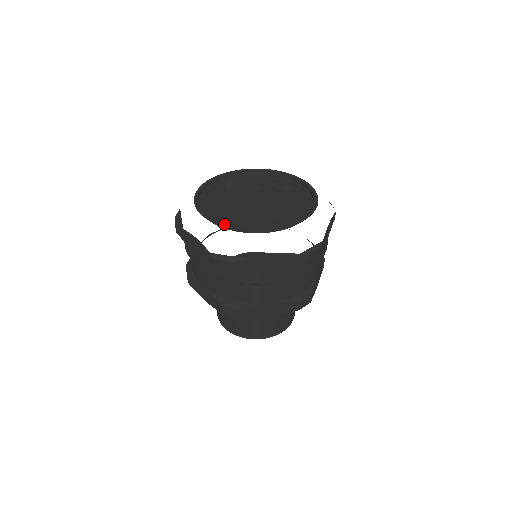
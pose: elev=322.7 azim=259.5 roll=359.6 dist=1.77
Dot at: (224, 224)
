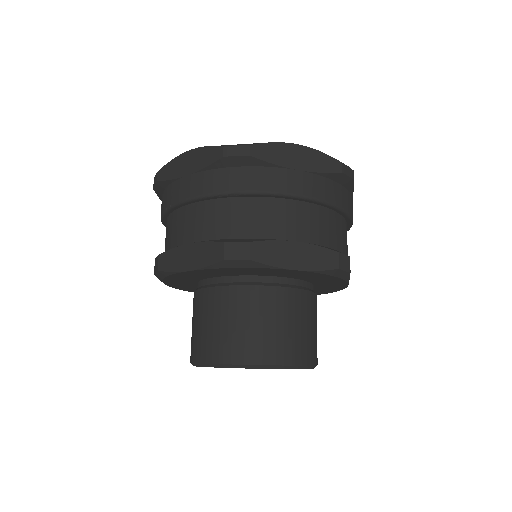
Dot at: occluded
